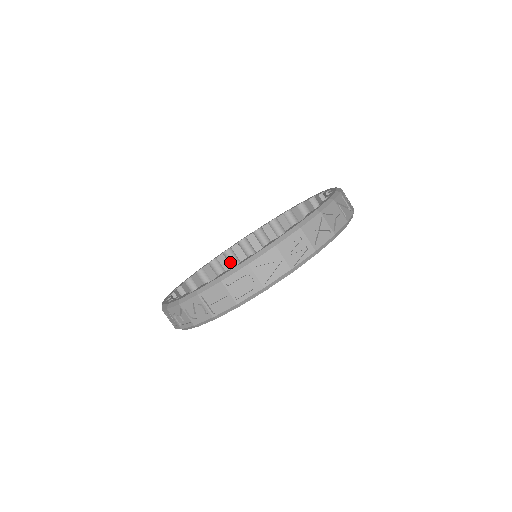
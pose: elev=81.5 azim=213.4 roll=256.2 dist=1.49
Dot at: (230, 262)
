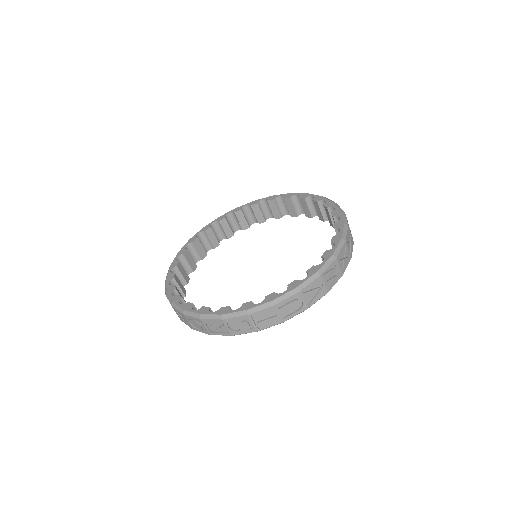
Dot at: (202, 244)
